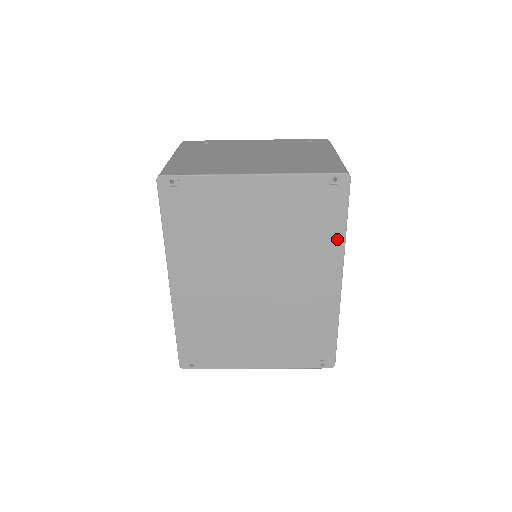
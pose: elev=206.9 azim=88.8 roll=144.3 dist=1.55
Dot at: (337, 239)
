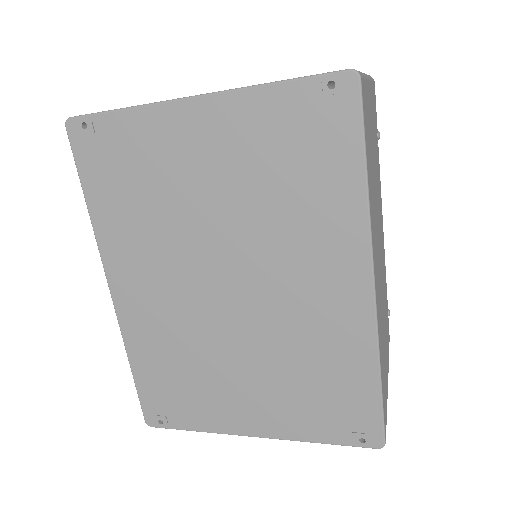
Dot at: (353, 202)
